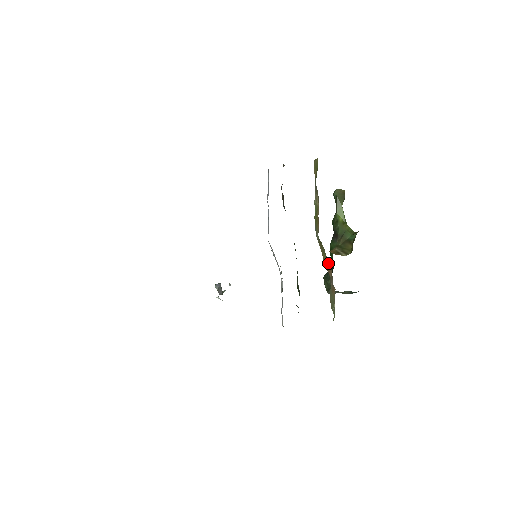
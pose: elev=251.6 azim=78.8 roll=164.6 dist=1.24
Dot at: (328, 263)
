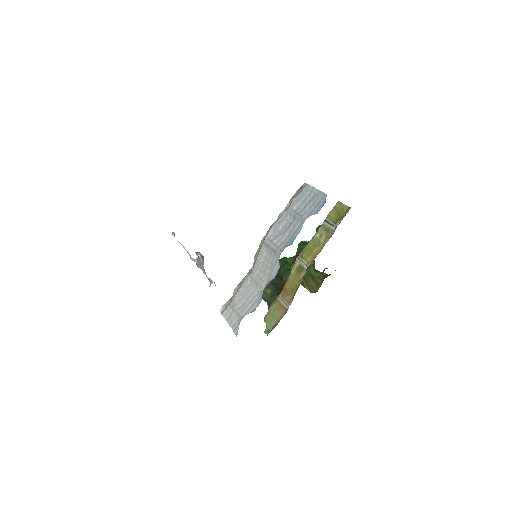
Dot at: (293, 288)
